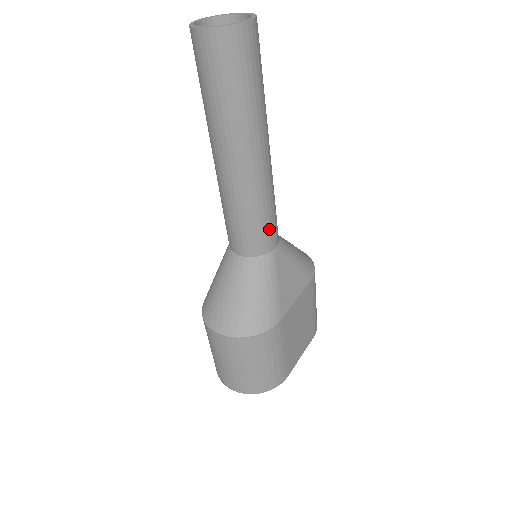
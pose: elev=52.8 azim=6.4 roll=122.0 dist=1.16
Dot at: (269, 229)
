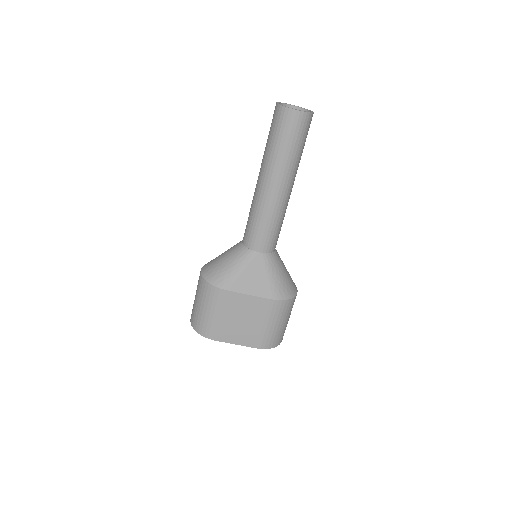
Dot at: (259, 235)
